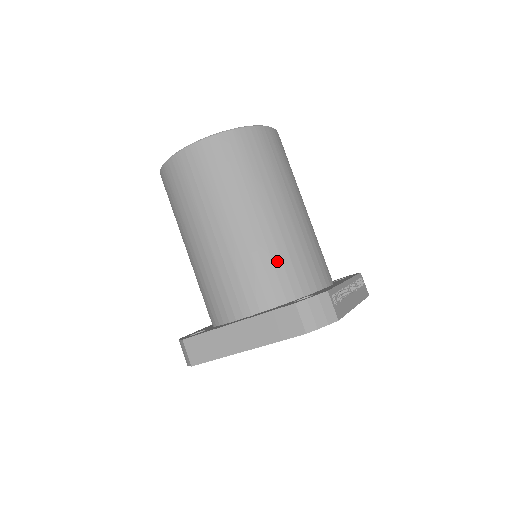
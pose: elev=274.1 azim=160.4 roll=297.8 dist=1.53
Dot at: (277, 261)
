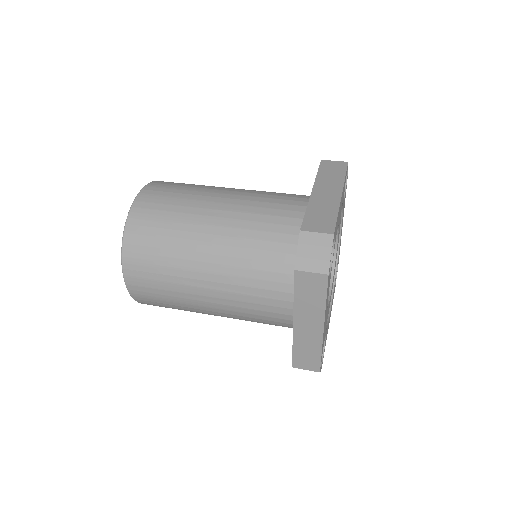
Dot at: occluded
